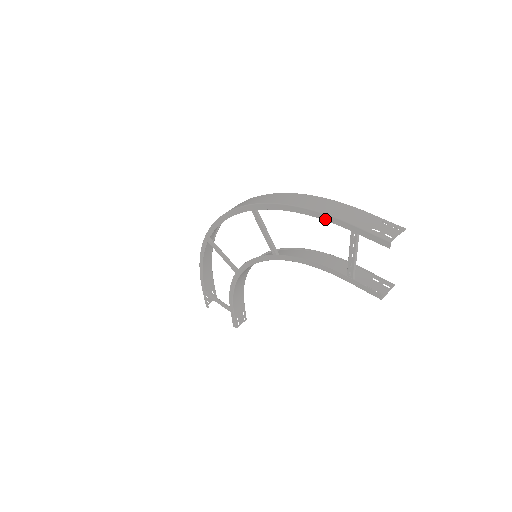
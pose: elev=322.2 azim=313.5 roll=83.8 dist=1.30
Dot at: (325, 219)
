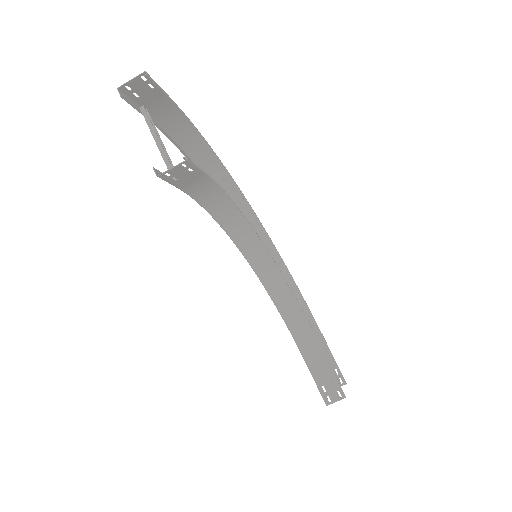
Dot at: (161, 131)
